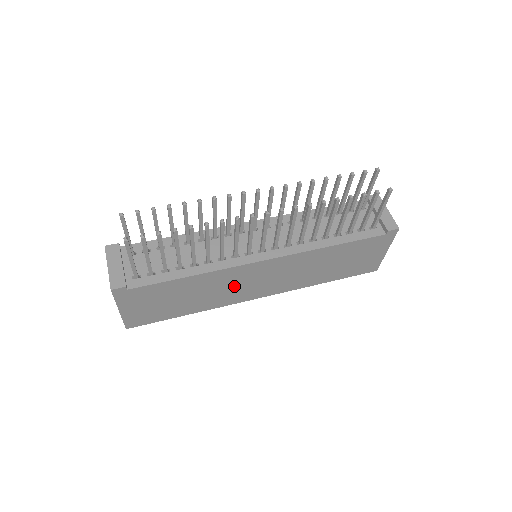
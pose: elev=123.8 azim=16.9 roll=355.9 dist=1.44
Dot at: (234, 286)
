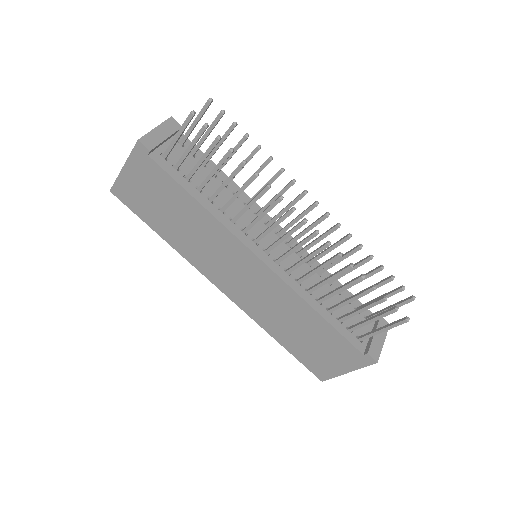
Dot at: (216, 254)
